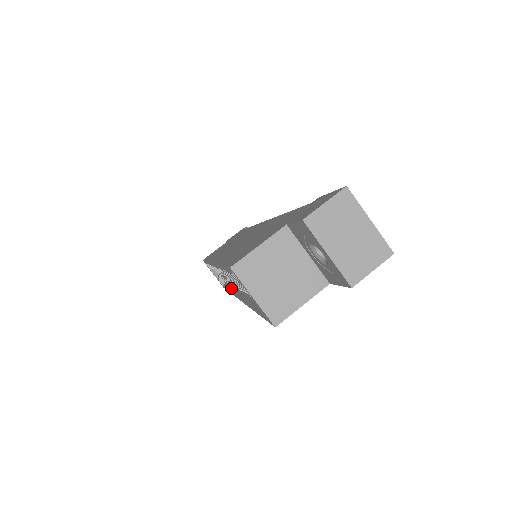
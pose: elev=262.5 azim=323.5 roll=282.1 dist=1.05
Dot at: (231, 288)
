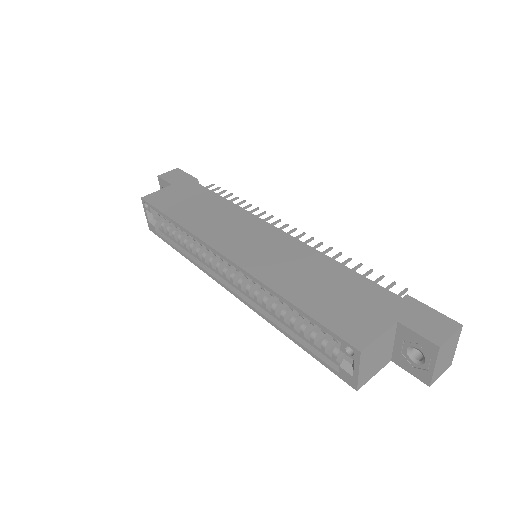
Dot at: (194, 258)
